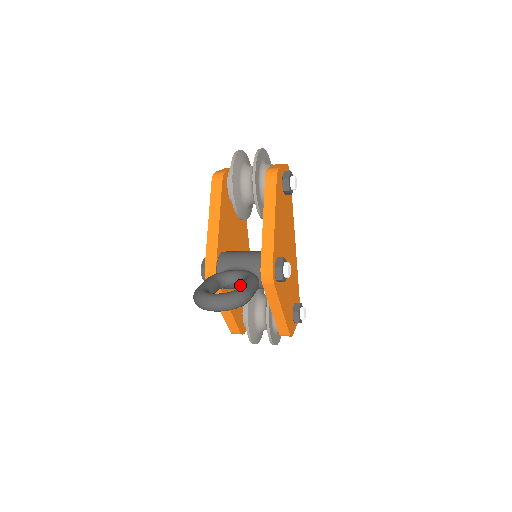
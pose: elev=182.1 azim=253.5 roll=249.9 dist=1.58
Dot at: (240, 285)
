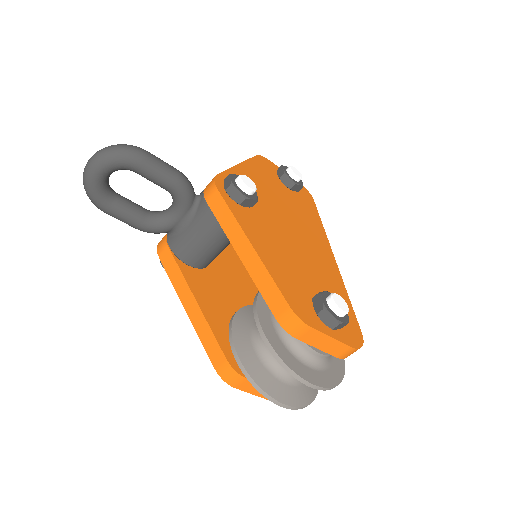
Dot at: occluded
